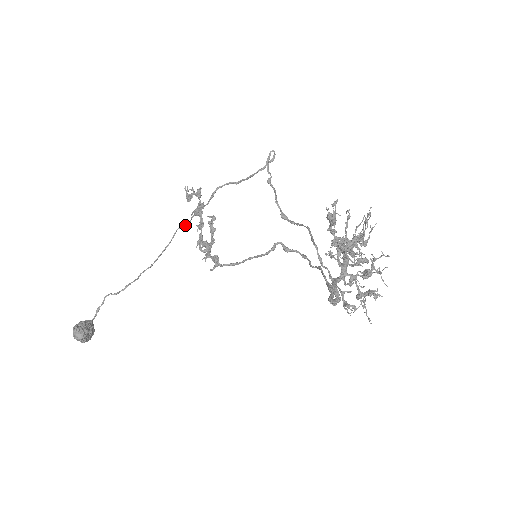
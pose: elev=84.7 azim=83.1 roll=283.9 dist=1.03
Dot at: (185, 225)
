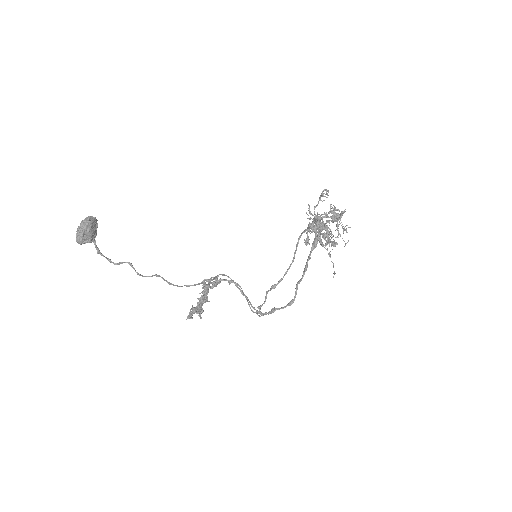
Dot at: (194, 285)
